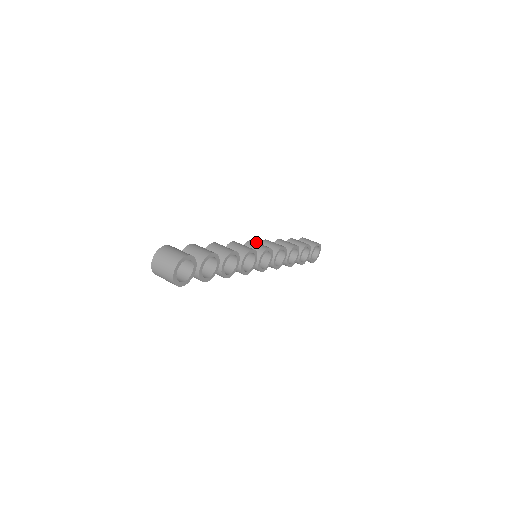
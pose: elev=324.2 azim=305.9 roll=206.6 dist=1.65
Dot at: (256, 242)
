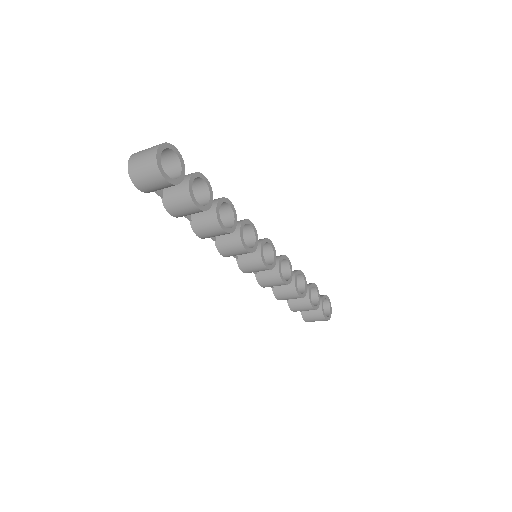
Dot at: occluded
